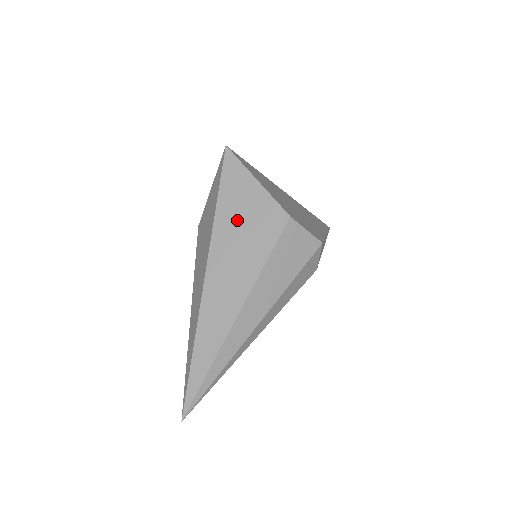
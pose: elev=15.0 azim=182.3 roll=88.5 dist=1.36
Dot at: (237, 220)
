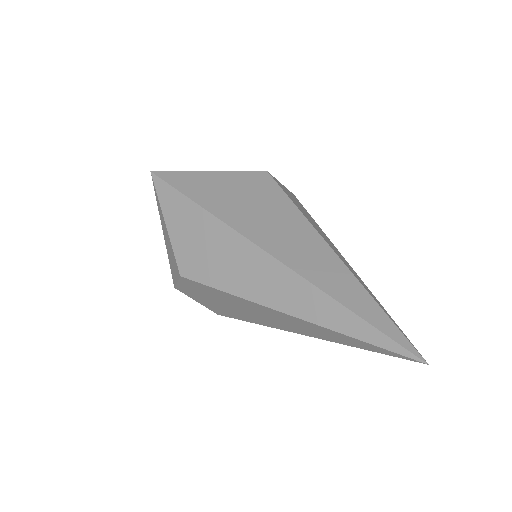
Dot at: (234, 201)
